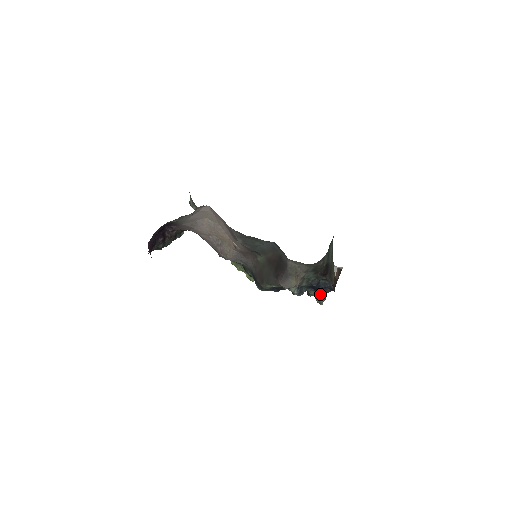
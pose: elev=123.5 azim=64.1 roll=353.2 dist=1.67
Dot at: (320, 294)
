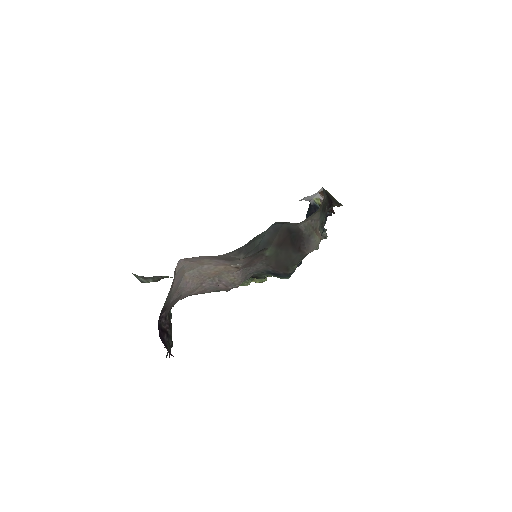
Dot at: (324, 229)
